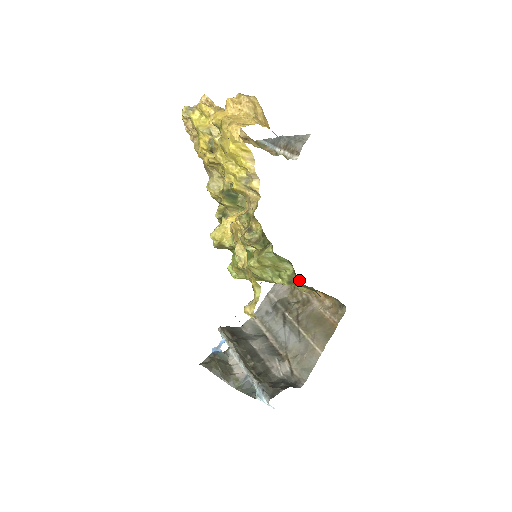
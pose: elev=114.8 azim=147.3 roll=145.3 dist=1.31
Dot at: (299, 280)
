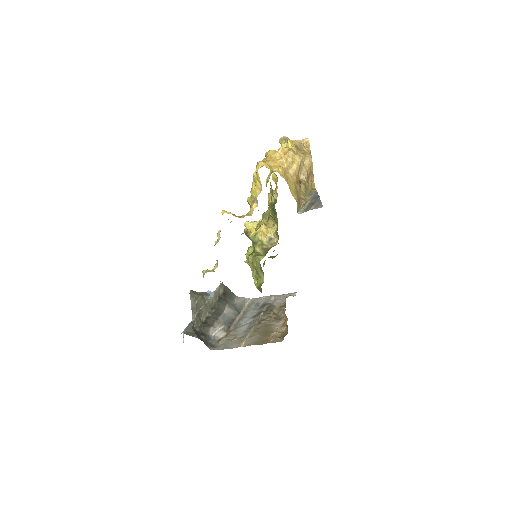
Dot at: occluded
